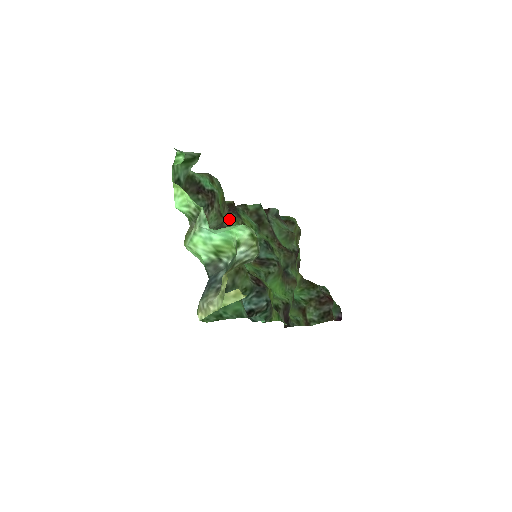
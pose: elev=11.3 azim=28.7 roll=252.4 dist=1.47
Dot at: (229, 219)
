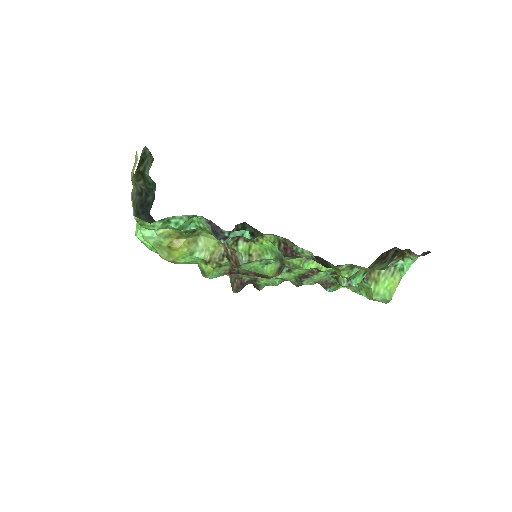
Dot at: occluded
